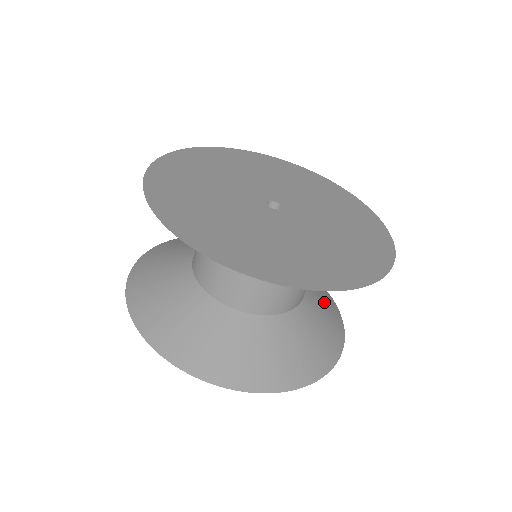
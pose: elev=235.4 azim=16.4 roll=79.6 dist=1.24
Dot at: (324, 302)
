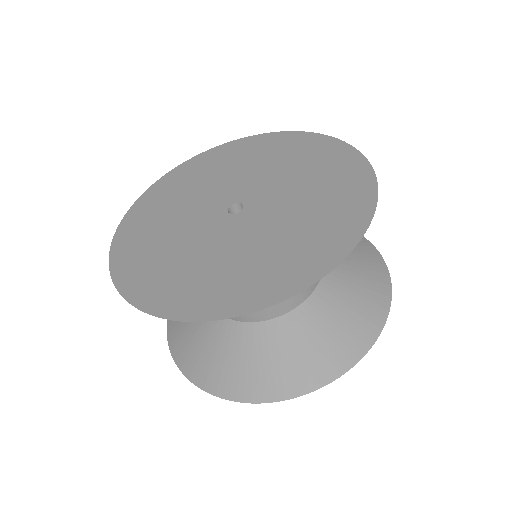
Dot at: occluded
